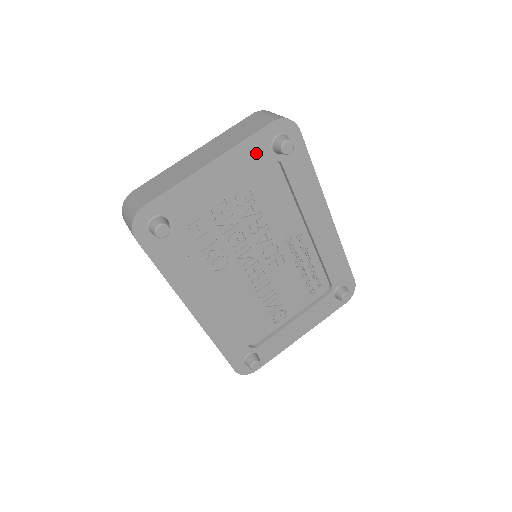
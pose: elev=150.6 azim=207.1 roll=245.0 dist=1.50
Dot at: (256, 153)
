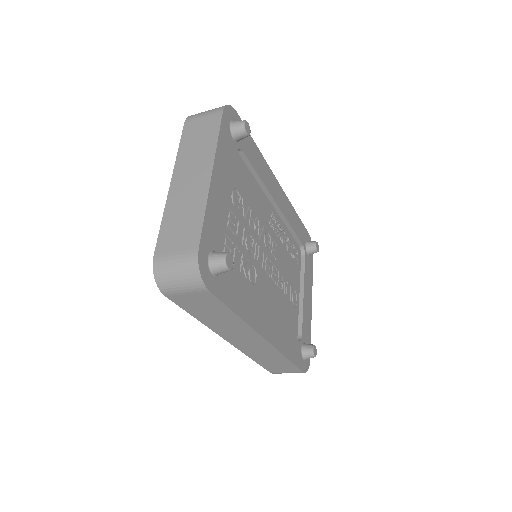
Dot at: (228, 148)
